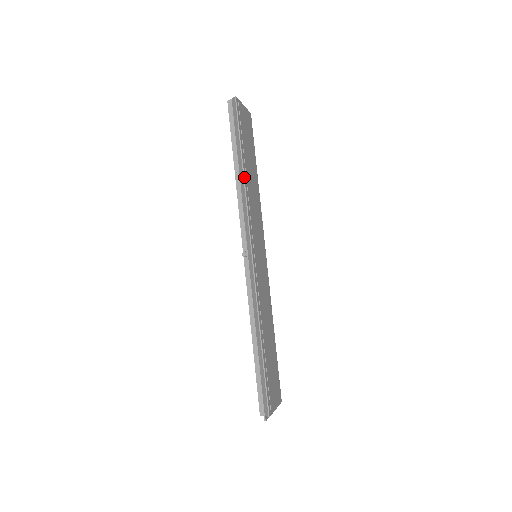
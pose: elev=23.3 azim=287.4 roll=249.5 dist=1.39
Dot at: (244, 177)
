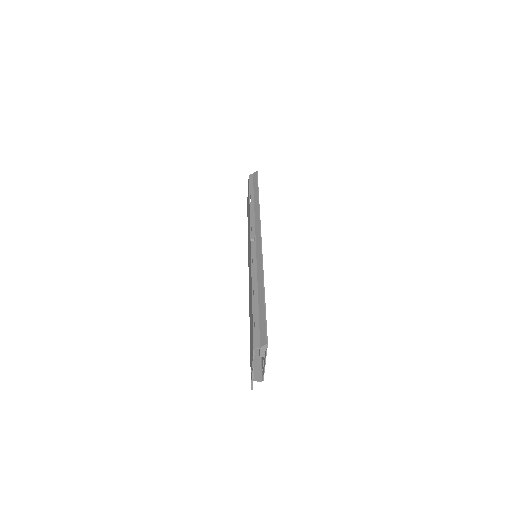
Dot at: occluded
